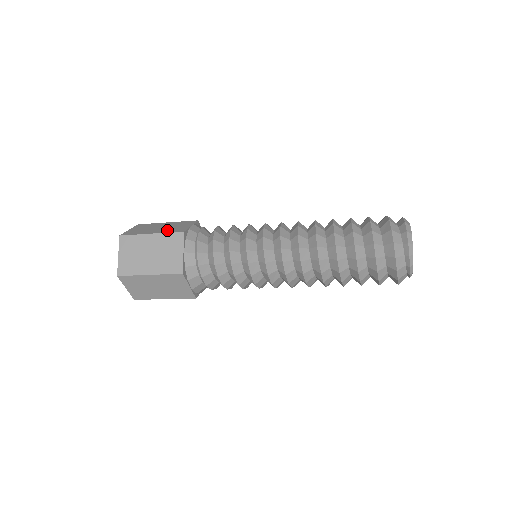
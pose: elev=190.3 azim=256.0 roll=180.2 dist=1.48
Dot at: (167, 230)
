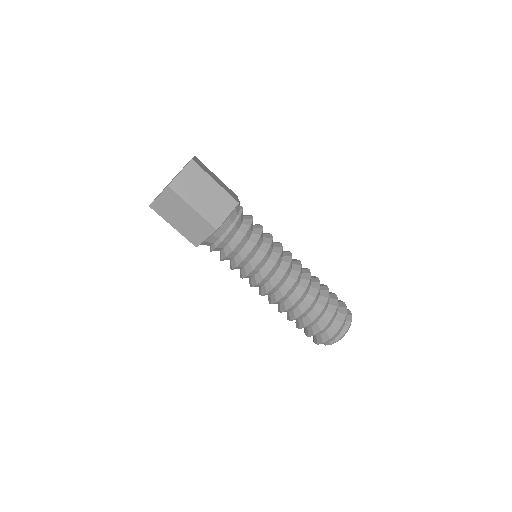
Dot at: (225, 188)
